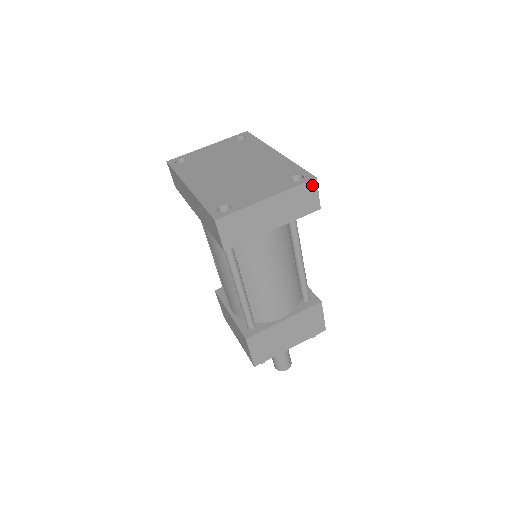
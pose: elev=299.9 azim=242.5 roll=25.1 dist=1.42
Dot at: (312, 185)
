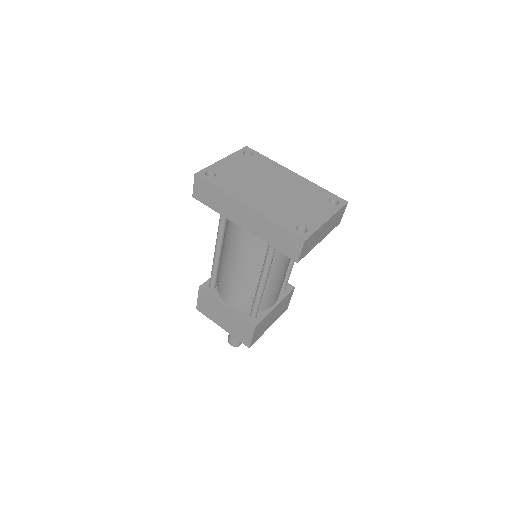
Dot at: (345, 207)
